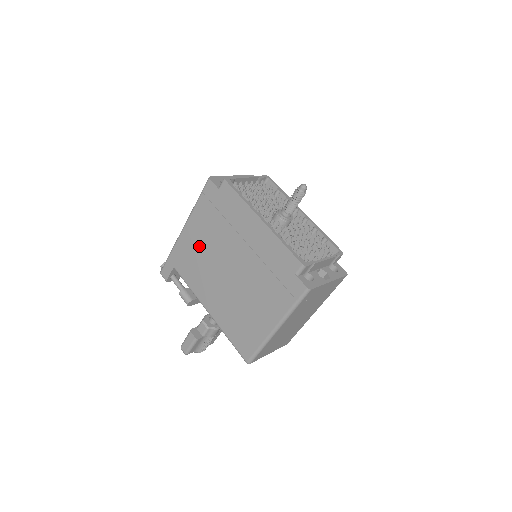
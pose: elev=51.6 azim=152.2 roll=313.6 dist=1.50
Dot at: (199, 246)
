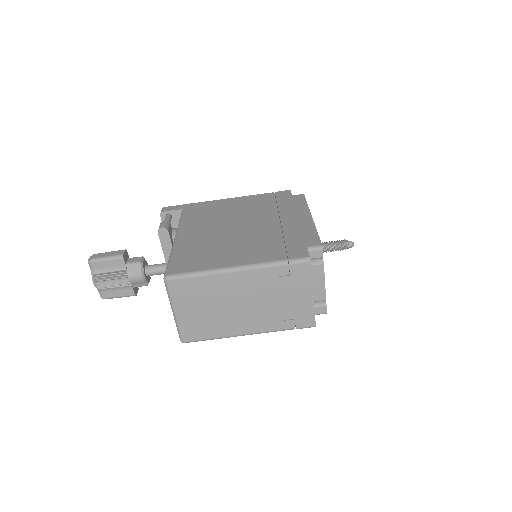
Dot at: (229, 208)
